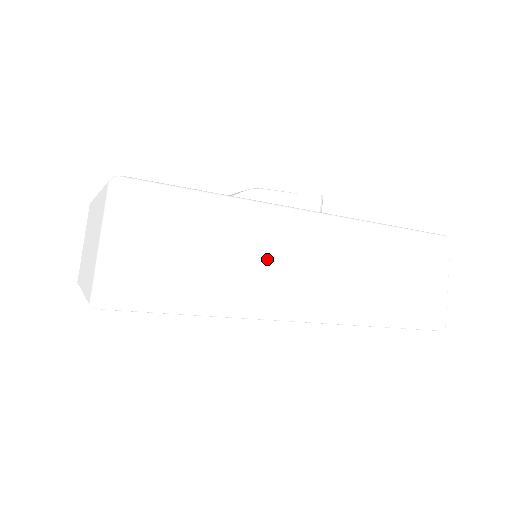
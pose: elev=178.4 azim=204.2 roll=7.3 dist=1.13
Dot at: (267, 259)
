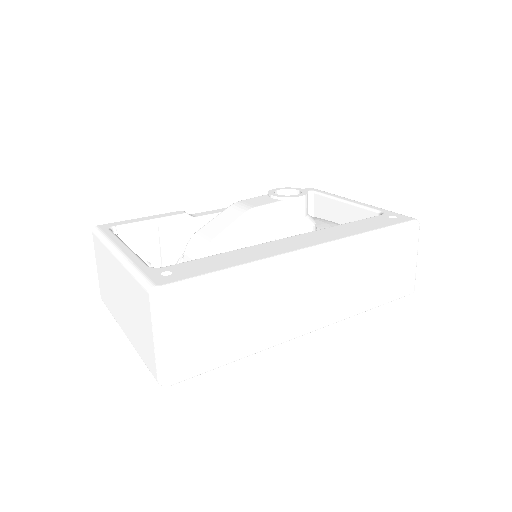
Dot at: (281, 301)
